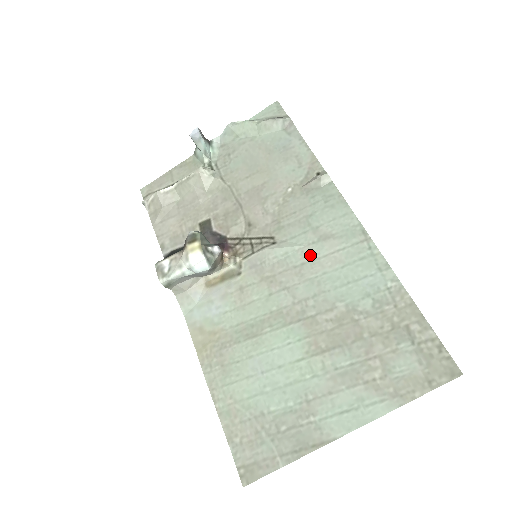
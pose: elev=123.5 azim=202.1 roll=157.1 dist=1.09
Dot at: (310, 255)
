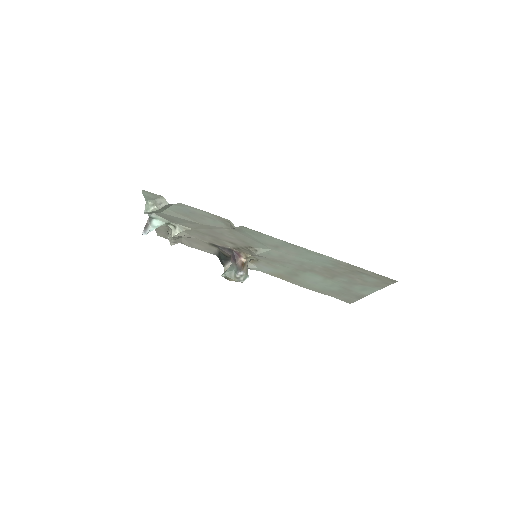
Dot at: (279, 253)
